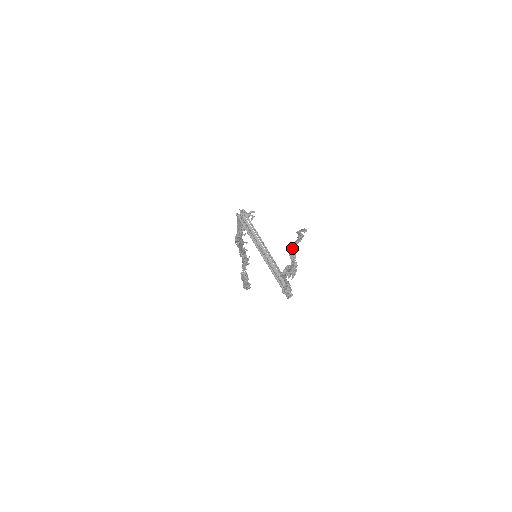
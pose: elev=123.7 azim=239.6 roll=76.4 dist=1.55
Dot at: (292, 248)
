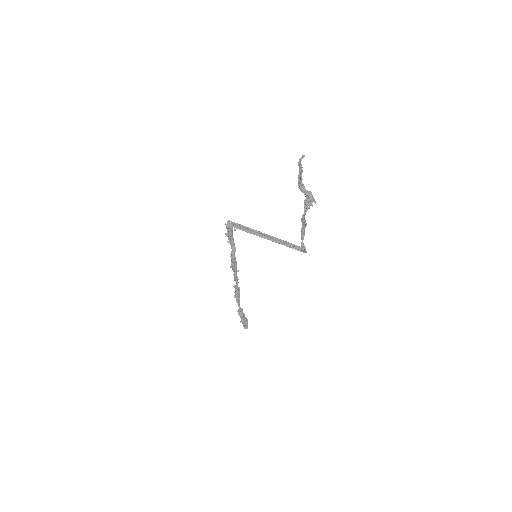
Dot at: (301, 182)
